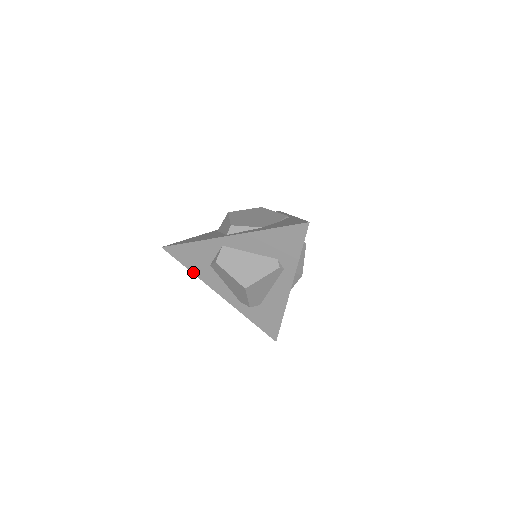
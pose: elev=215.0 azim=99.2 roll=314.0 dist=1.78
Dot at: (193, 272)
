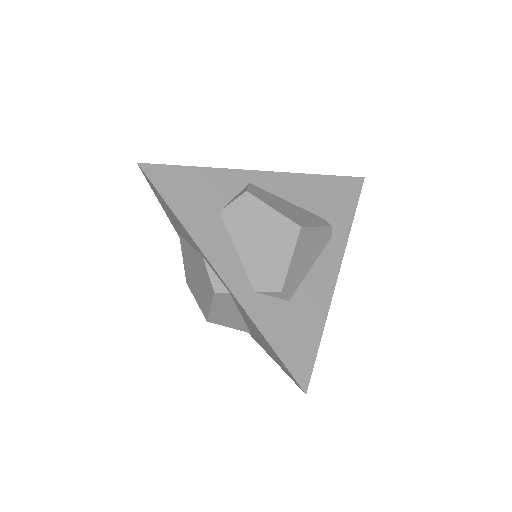
Dot at: (181, 220)
